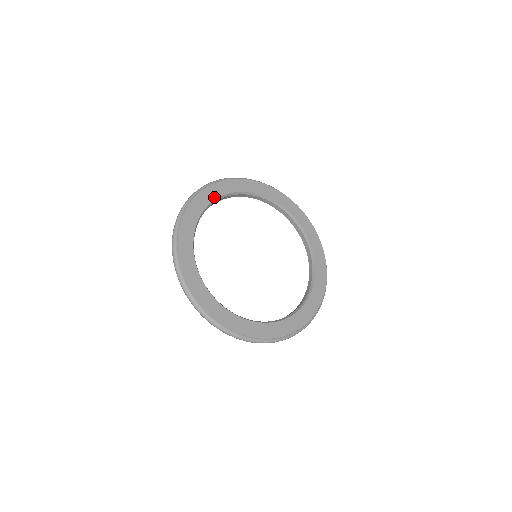
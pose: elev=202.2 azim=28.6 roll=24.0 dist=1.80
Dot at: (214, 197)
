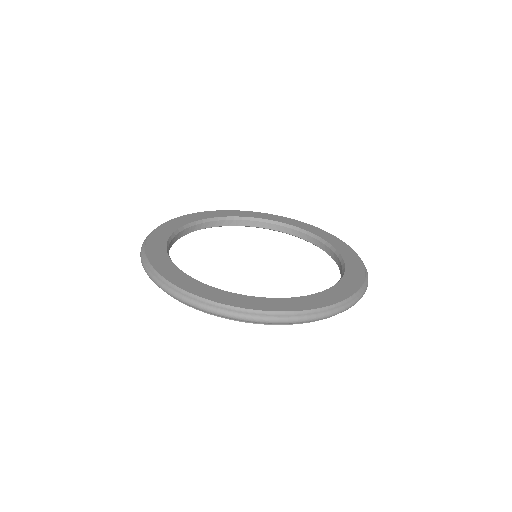
Dot at: (184, 223)
